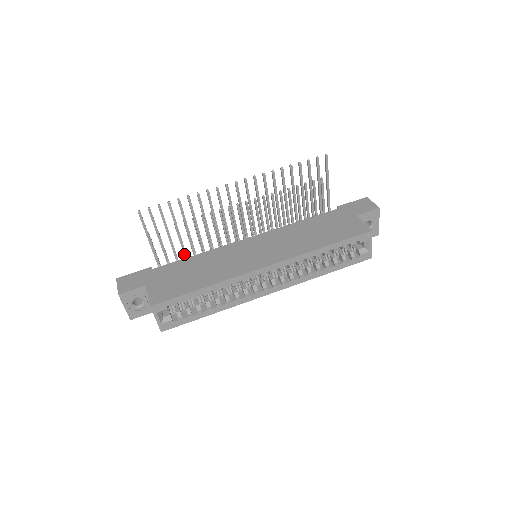
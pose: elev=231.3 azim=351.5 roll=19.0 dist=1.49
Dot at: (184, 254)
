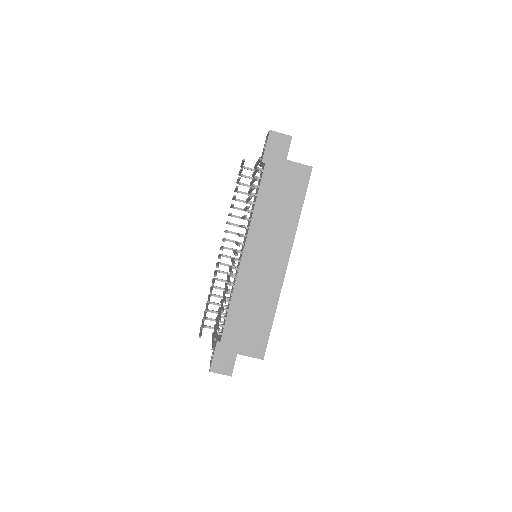
Dot at: occluded
